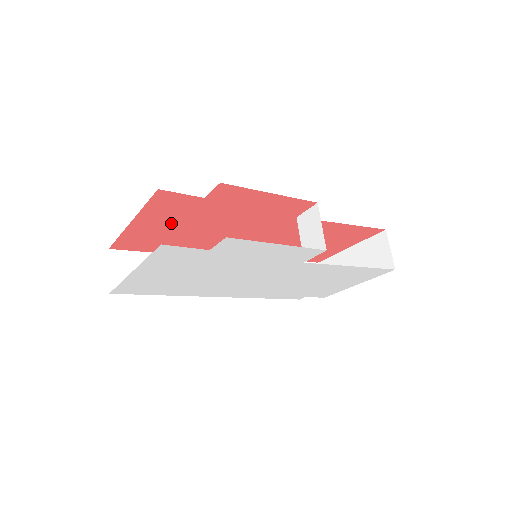
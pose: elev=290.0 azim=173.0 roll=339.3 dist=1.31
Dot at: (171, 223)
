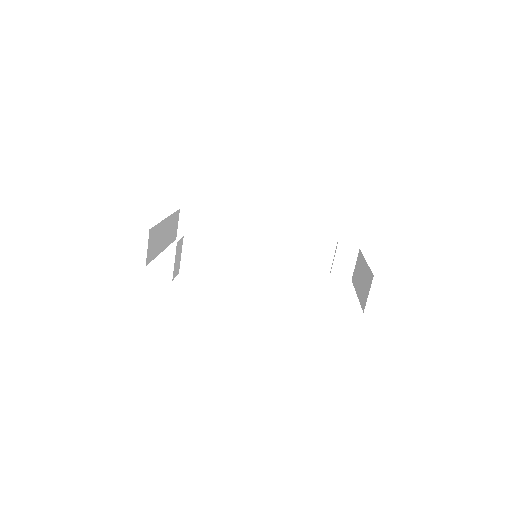
Dot at: occluded
